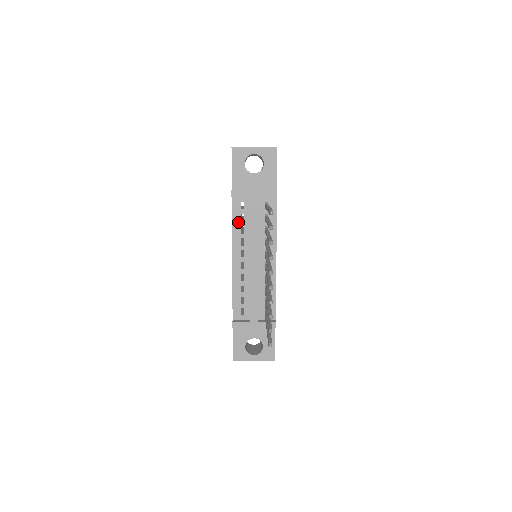
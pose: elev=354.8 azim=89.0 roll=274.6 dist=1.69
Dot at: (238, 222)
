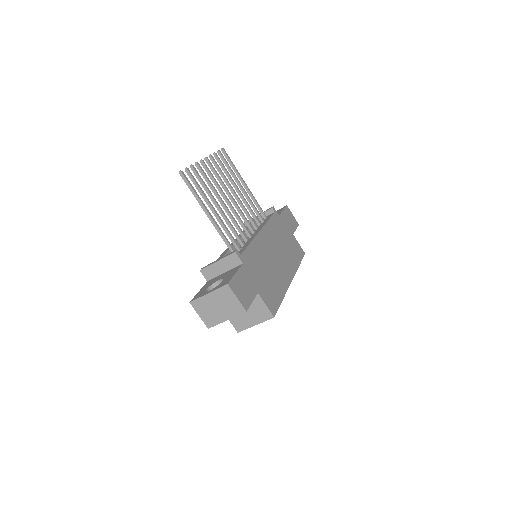
Dot at: occluded
